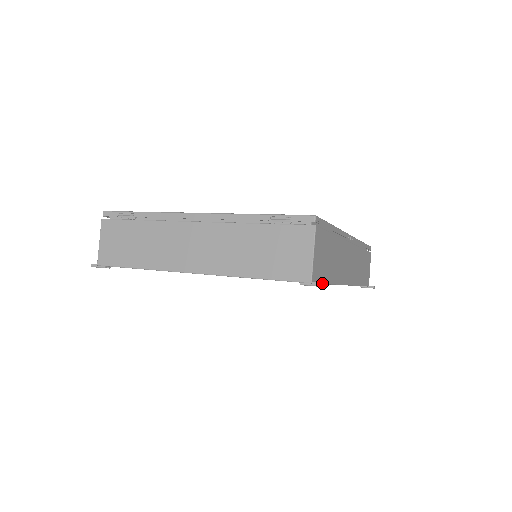
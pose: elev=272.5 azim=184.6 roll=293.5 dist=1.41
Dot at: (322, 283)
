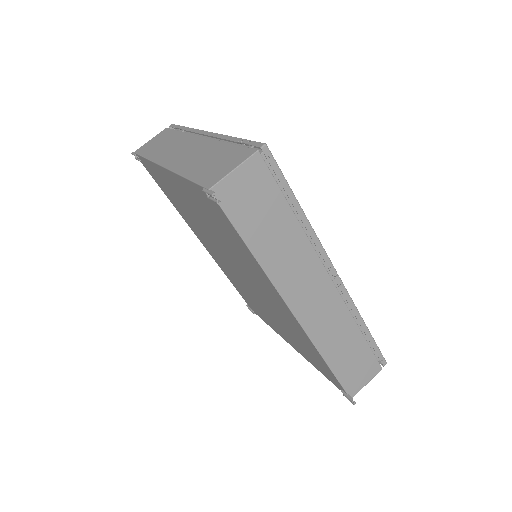
Dot at: (220, 200)
